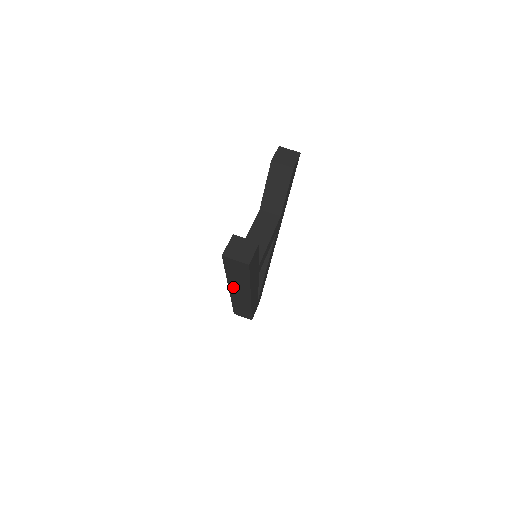
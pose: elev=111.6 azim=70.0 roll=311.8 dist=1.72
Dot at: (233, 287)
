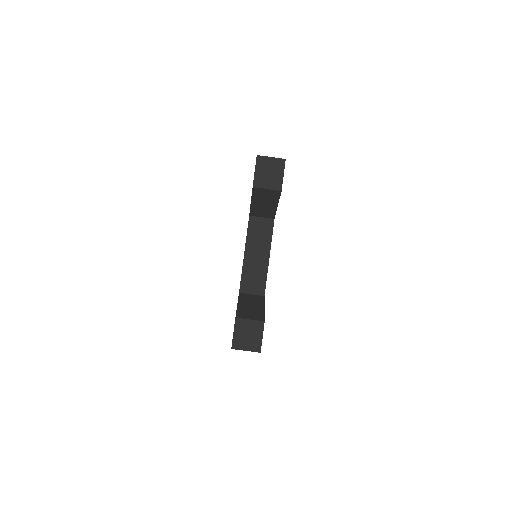
Dot at: occluded
